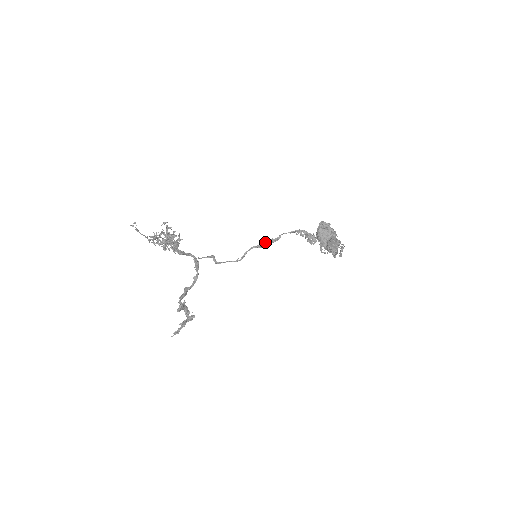
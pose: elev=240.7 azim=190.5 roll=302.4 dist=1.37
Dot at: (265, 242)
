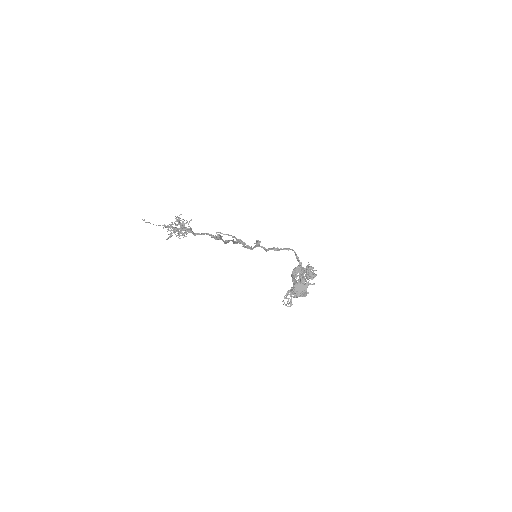
Dot at: (266, 249)
